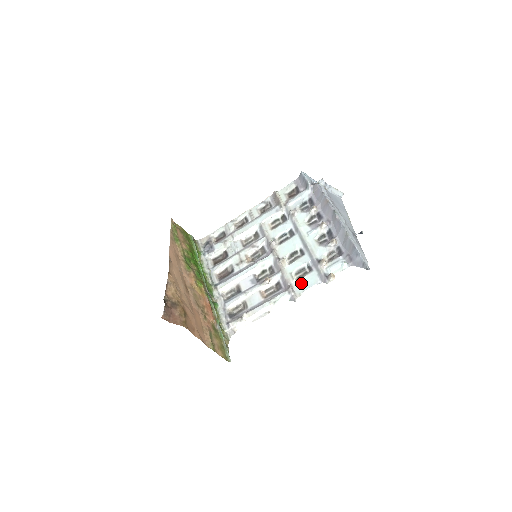
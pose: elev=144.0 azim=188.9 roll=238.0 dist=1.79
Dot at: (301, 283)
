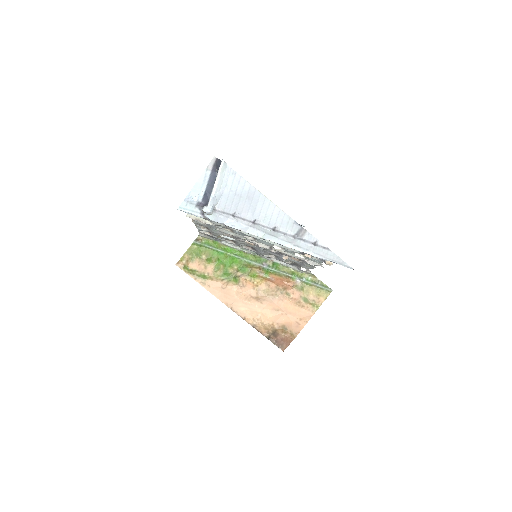
Dot at: occluded
